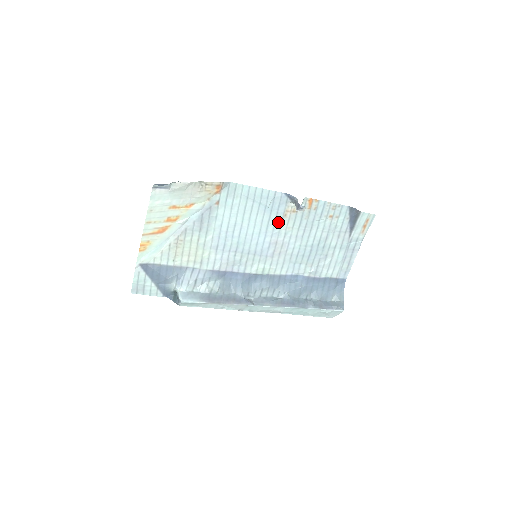
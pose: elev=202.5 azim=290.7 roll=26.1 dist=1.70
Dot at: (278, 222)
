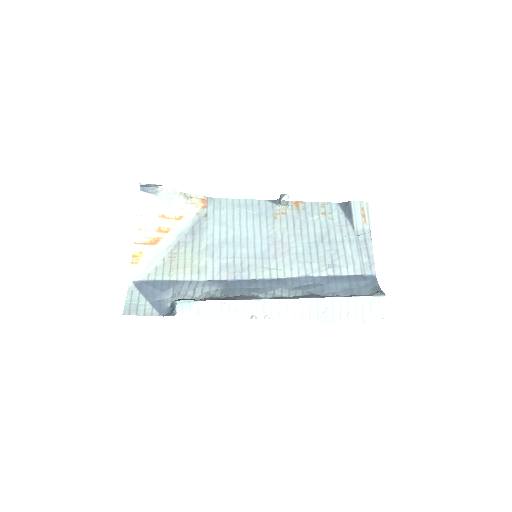
Dot at: (270, 225)
